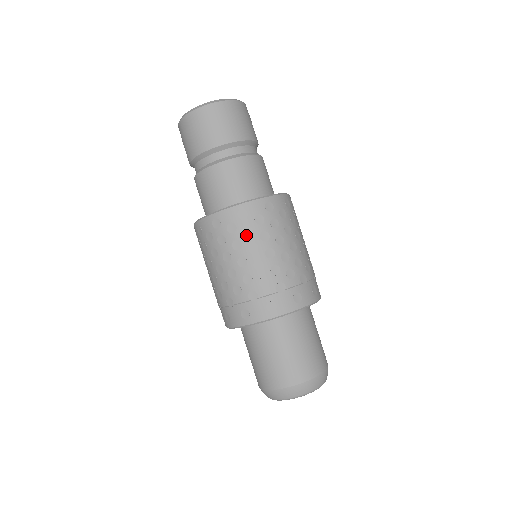
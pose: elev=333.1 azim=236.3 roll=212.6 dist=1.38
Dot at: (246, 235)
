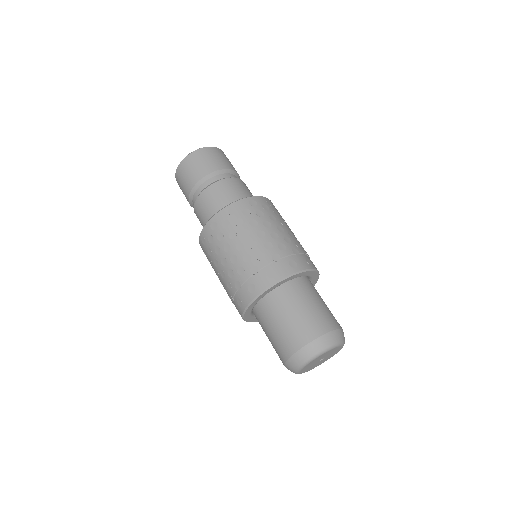
Dot at: (238, 225)
